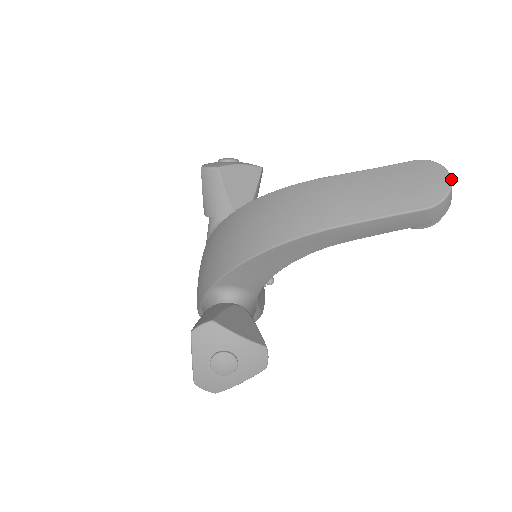
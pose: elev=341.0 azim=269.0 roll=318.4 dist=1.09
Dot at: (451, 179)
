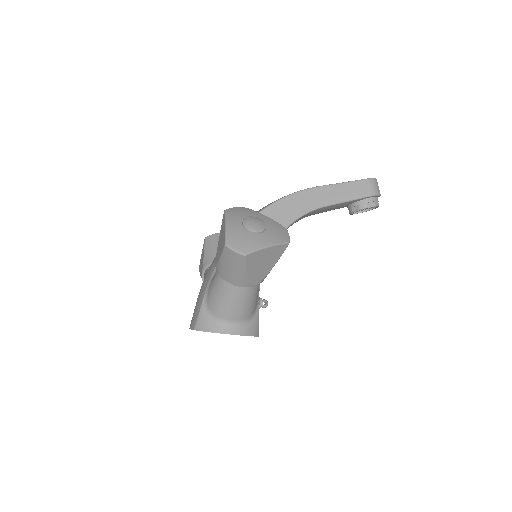
Dot at: occluded
